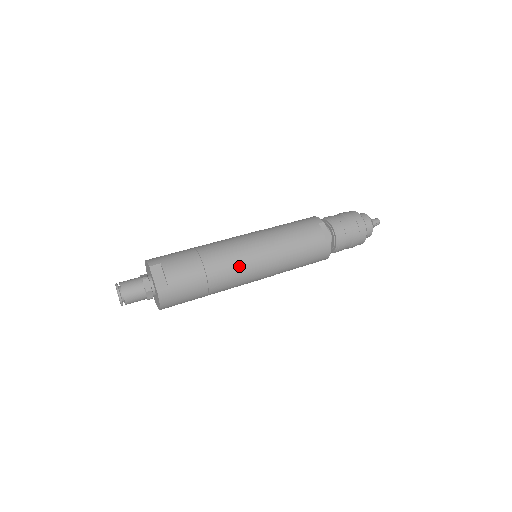
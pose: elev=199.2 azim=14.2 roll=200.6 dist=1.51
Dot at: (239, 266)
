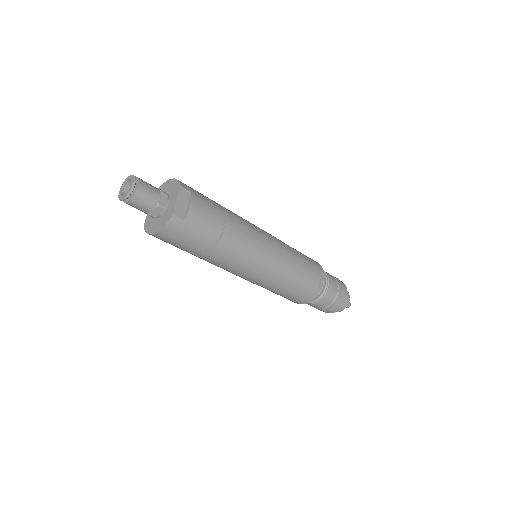
Dot at: (249, 251)
